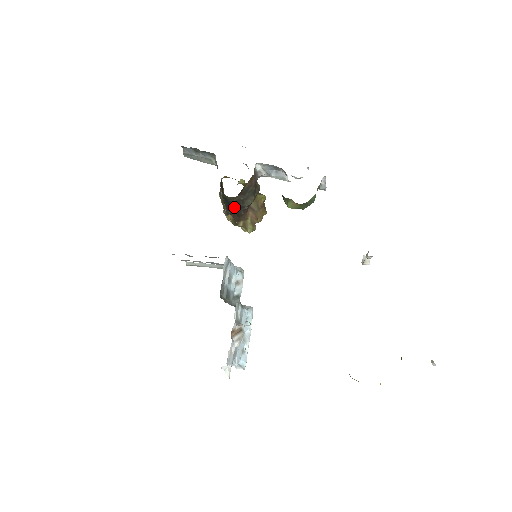
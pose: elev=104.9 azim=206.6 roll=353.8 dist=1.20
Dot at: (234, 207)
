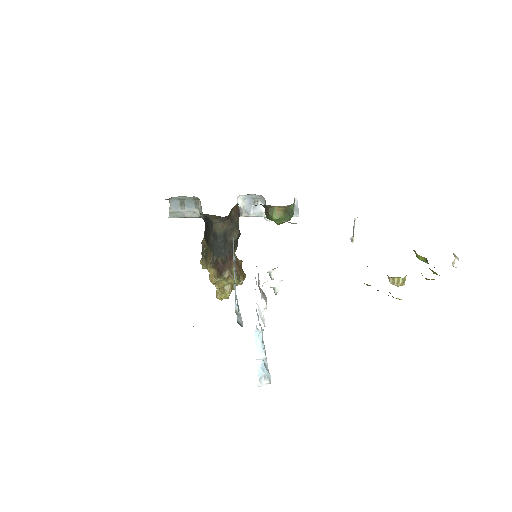
Dot at: (221, 244)
